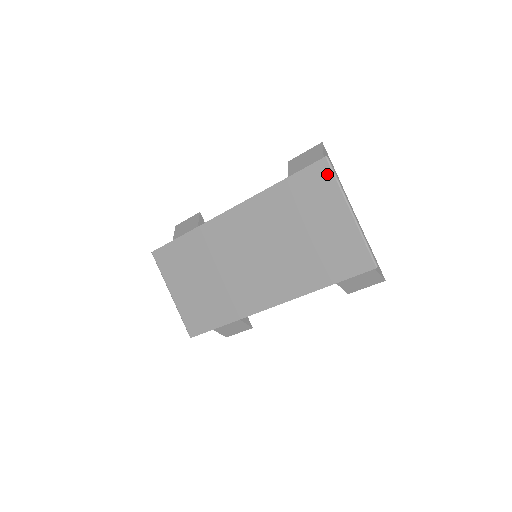
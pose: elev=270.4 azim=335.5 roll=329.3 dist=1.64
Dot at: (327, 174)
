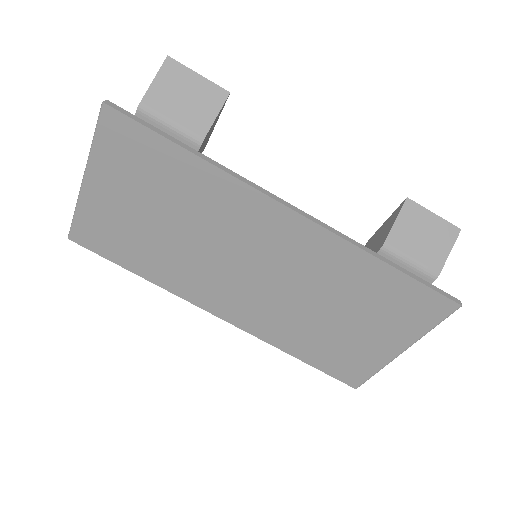
Dot at: (437, 315)
